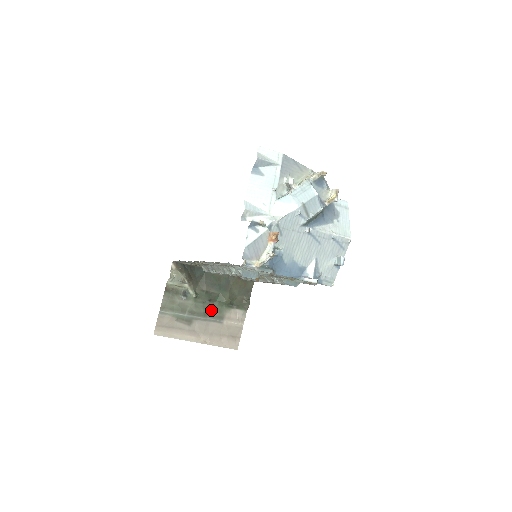
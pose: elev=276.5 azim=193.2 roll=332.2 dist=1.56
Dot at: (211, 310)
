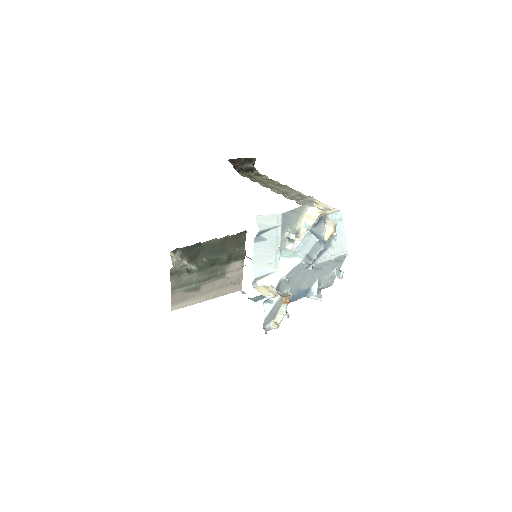
Dot at: (214, 272)
